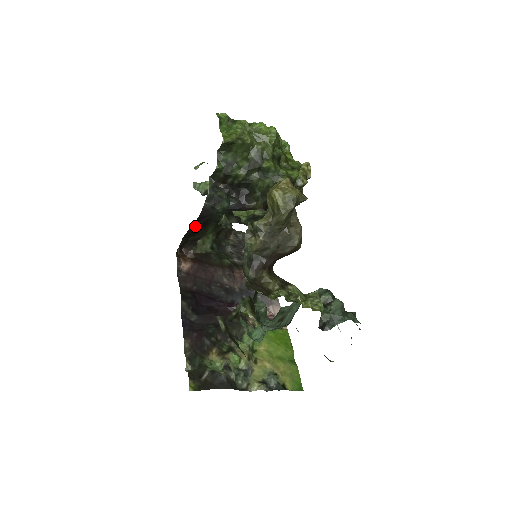
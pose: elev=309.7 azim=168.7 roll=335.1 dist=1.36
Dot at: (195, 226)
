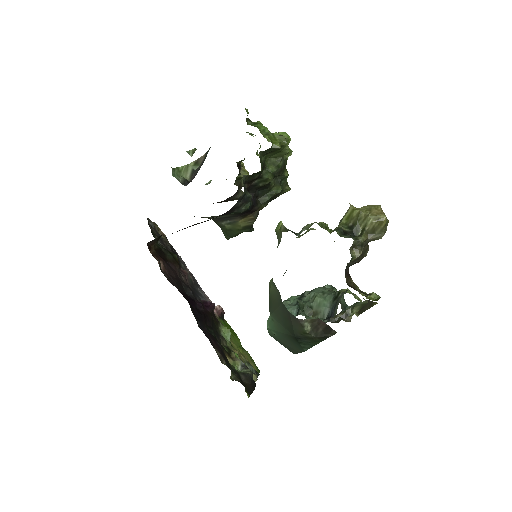
Dot at: occluded
